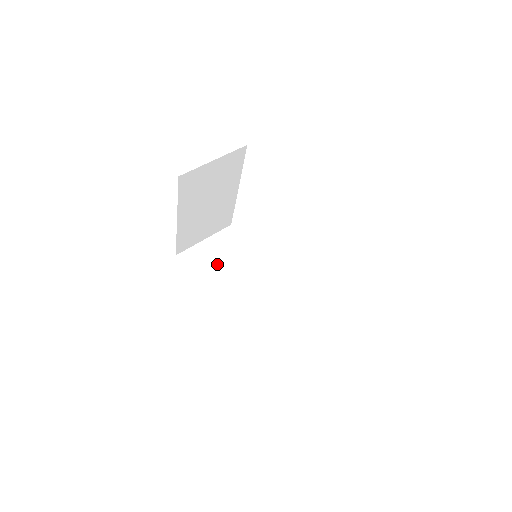
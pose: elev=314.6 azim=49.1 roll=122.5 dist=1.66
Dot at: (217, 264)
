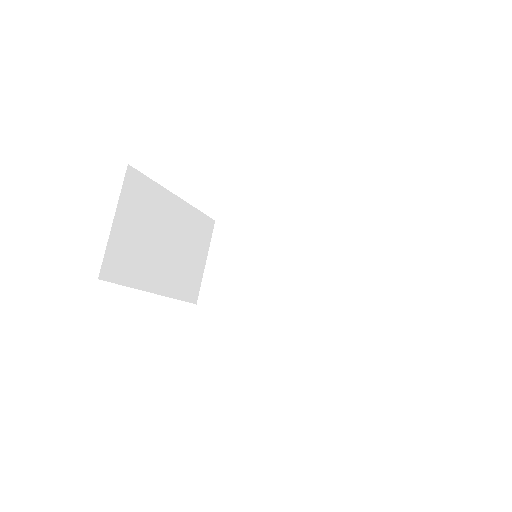
Dot at: (238, 276)
